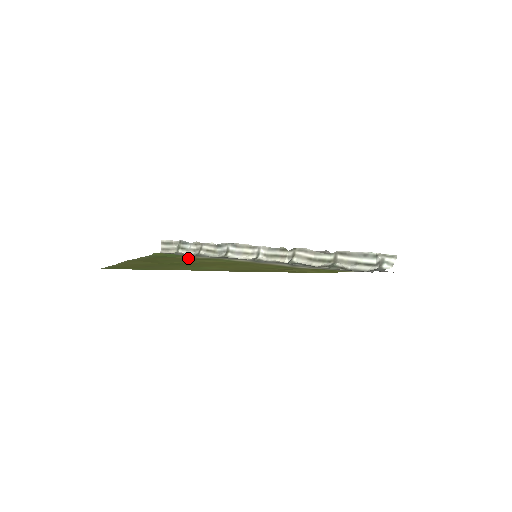
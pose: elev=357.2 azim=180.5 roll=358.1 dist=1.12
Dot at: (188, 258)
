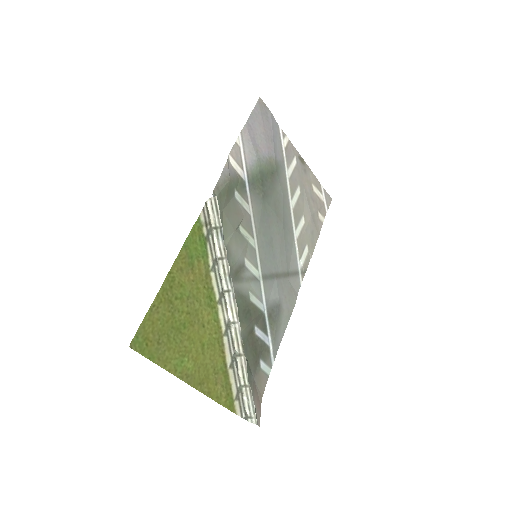
Dot at: (204, 277)
